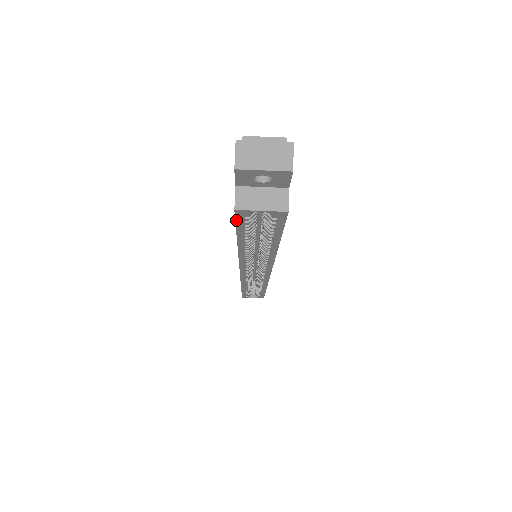
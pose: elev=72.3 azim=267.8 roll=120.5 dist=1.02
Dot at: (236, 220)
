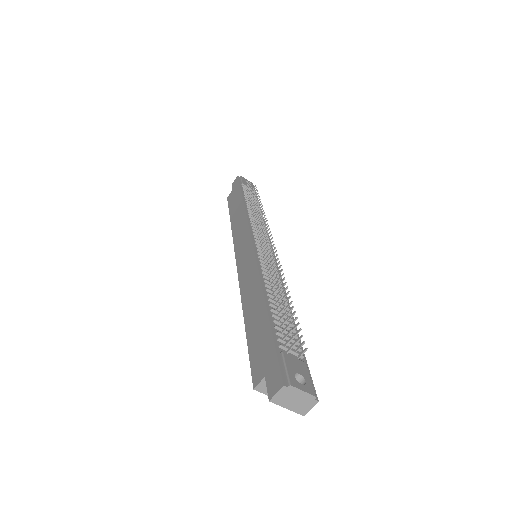
Dot at: (251, 370)
